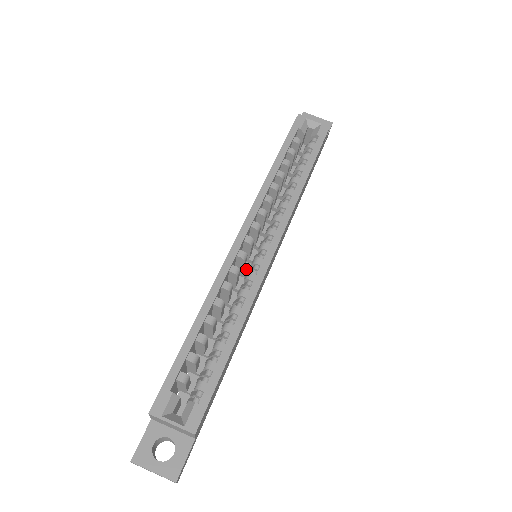
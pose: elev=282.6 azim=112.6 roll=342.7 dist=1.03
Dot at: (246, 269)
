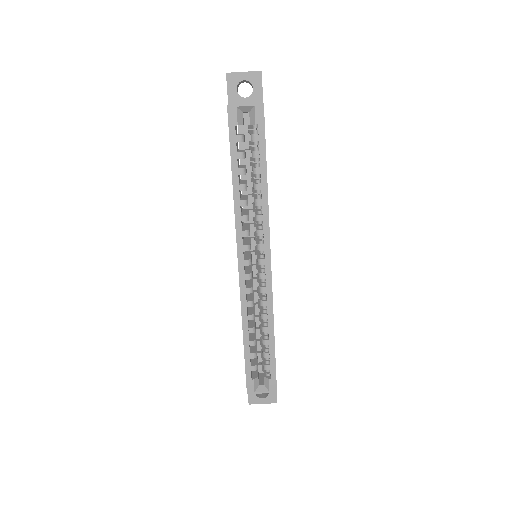
Dot at: (253, 266)
